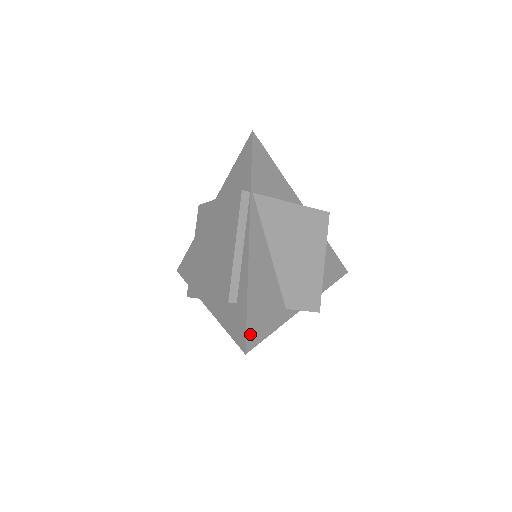
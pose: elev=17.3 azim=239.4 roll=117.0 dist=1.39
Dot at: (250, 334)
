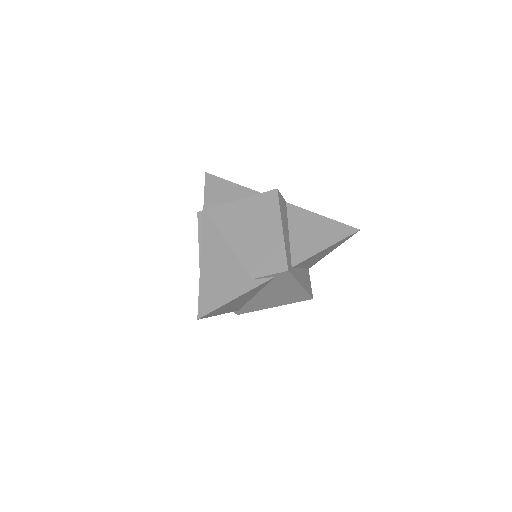
Dot at: (203, 304)
